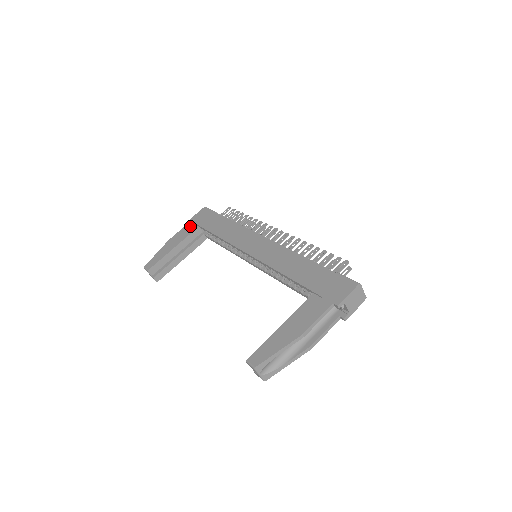
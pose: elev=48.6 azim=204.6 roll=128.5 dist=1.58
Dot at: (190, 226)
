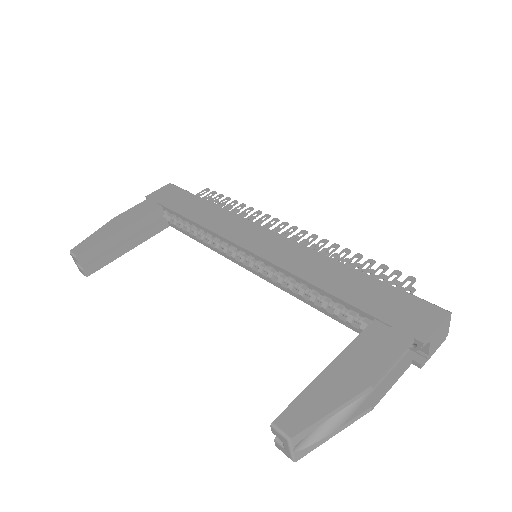
Dot at: (148, 204)
